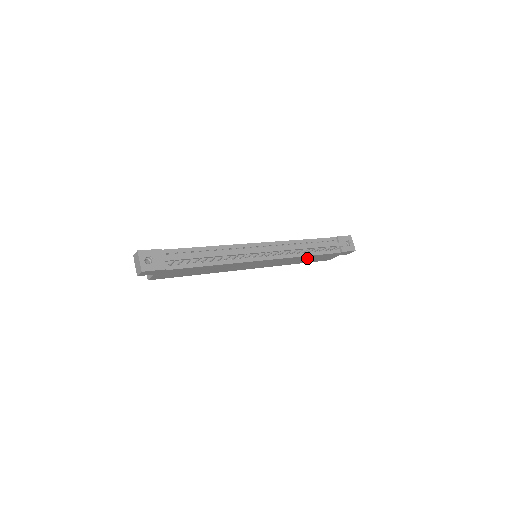
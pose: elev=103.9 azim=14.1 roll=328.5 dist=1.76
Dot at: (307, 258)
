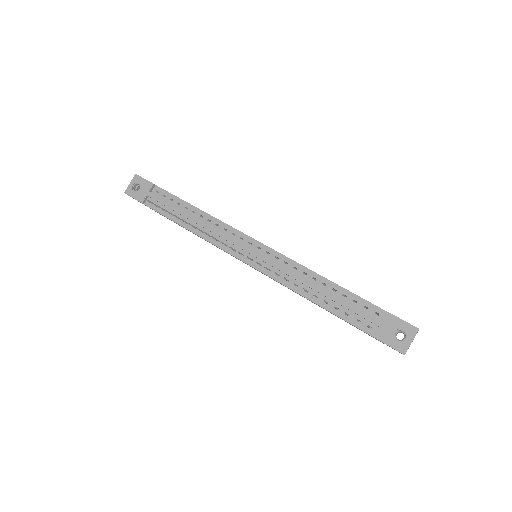
Dot at: occluded
